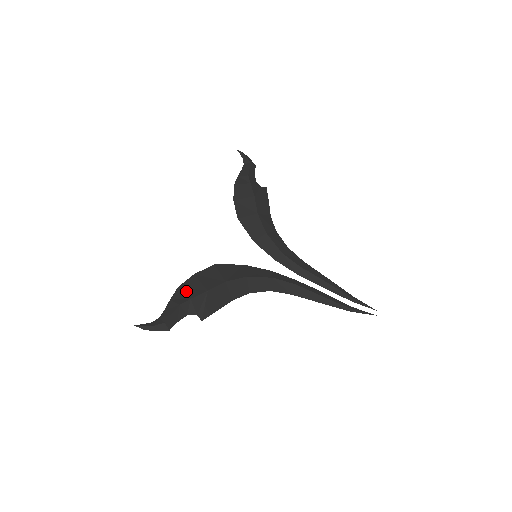
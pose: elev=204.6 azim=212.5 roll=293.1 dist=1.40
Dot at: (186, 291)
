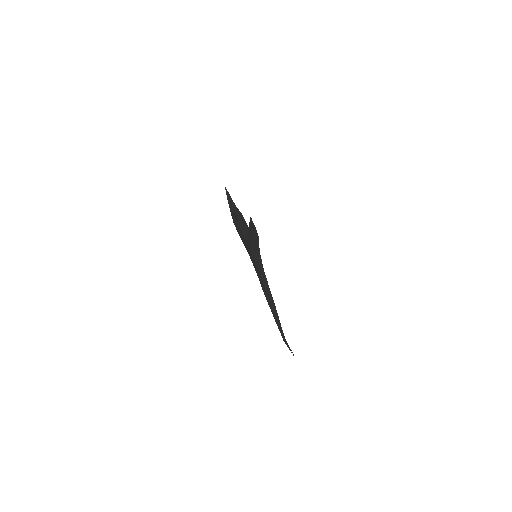
Dot at: occluded
